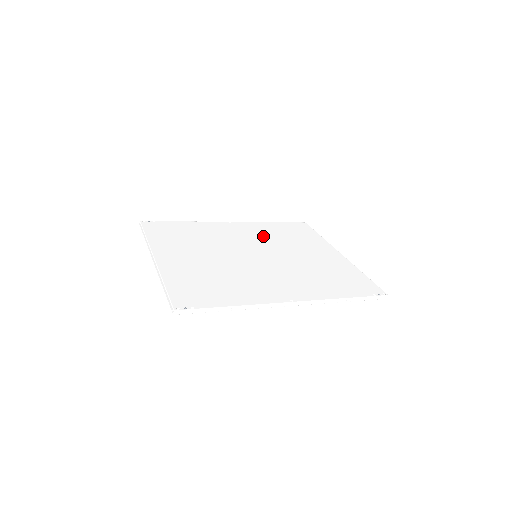
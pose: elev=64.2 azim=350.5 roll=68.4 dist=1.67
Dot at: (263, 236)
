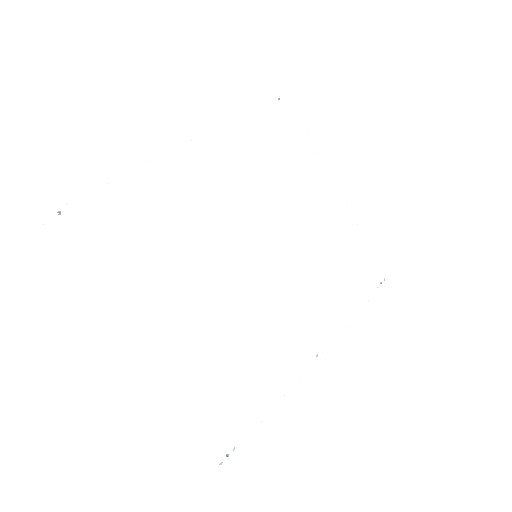
Dot at: (248, 180)
